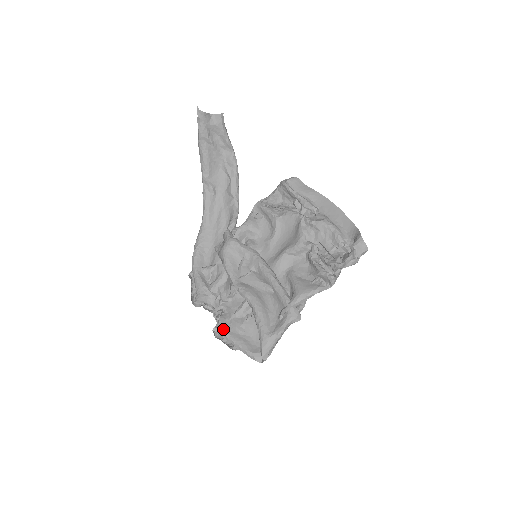
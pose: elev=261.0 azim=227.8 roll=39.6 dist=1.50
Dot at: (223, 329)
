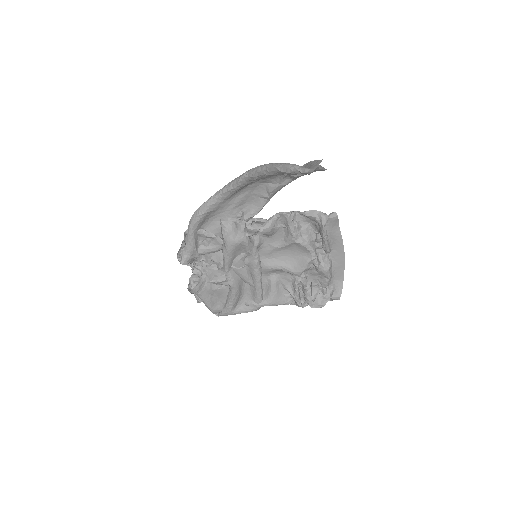
Dot at: (198, 290)
